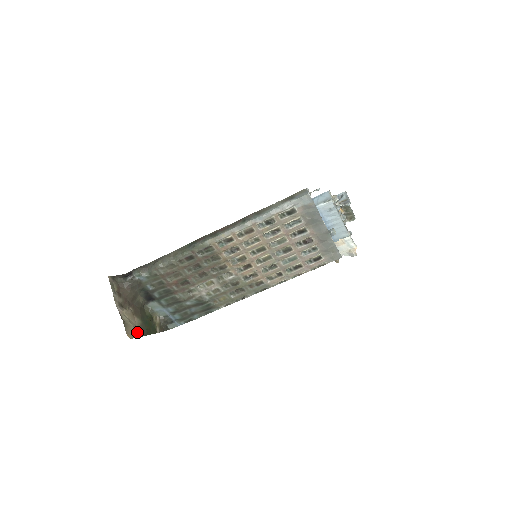
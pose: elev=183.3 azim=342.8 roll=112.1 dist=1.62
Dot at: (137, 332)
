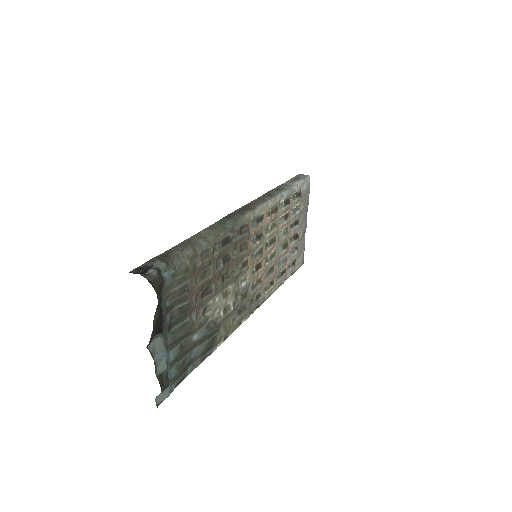
Dot at: occluded
